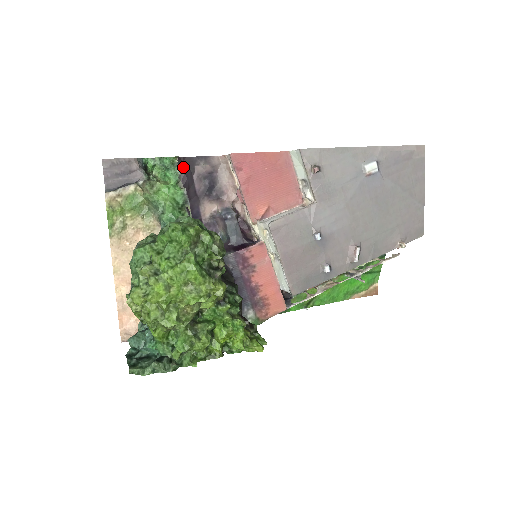
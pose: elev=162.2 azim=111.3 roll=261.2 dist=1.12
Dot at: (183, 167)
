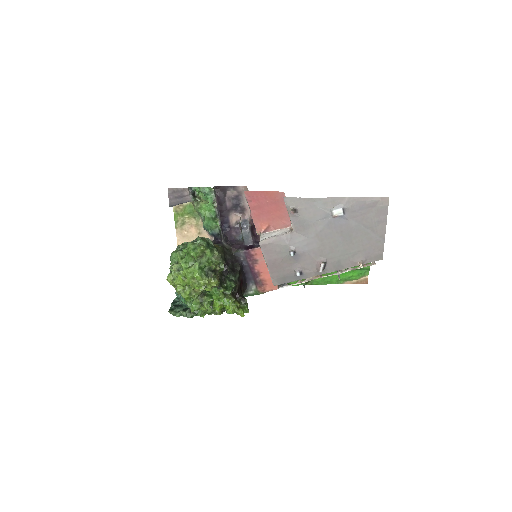
Dot at: (219, 192)
